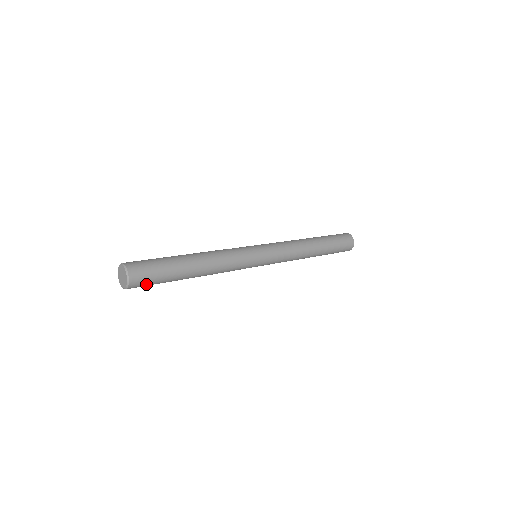
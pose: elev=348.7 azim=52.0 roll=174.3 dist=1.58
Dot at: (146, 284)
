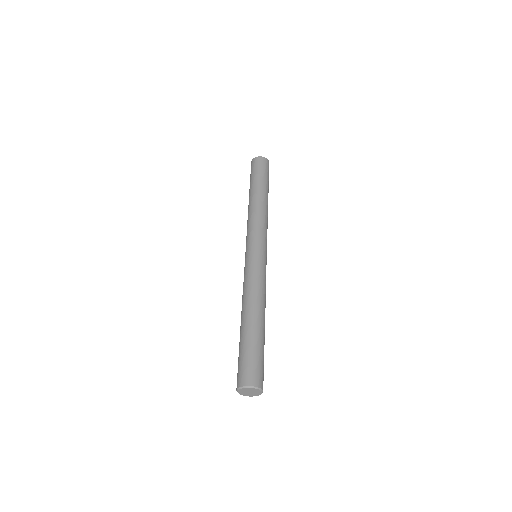
Dot at: (263, 373)
